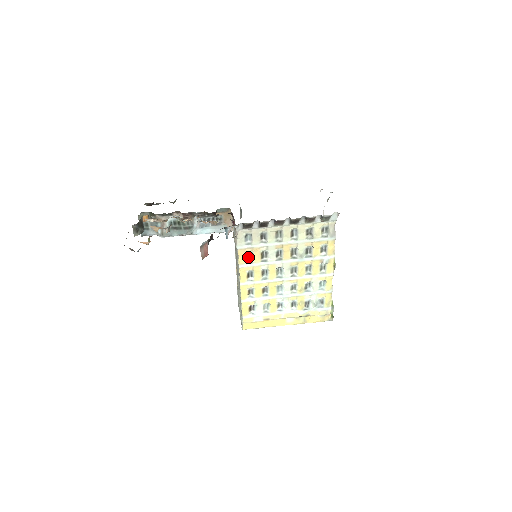
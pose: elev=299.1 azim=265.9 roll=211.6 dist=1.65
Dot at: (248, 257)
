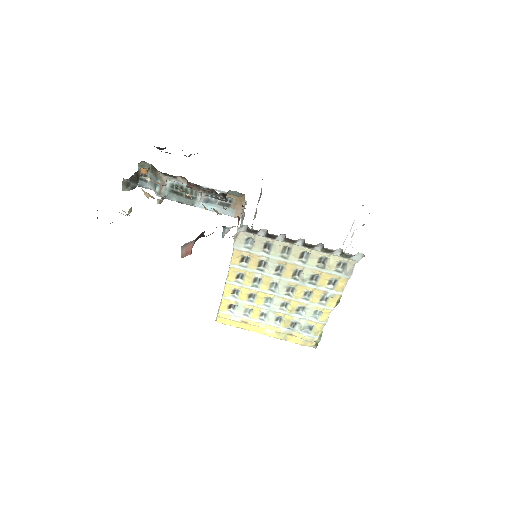
Dot at: (243, 259)
